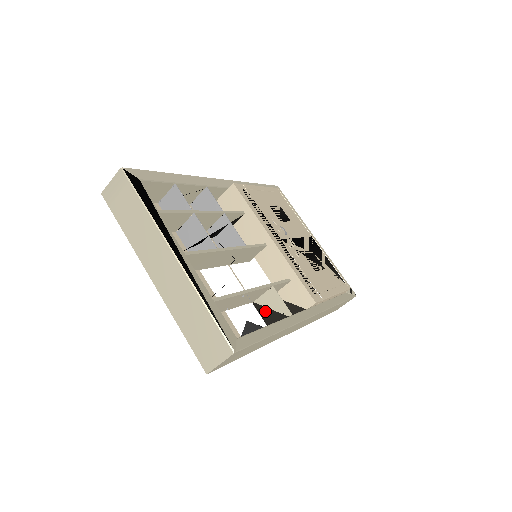
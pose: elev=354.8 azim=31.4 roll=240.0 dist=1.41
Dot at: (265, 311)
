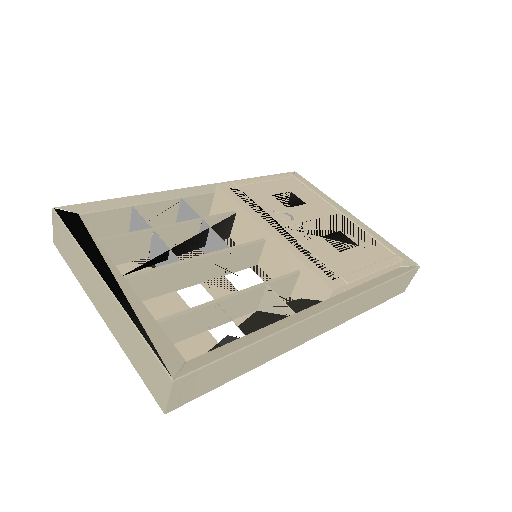
Dot at: (263, 318)
